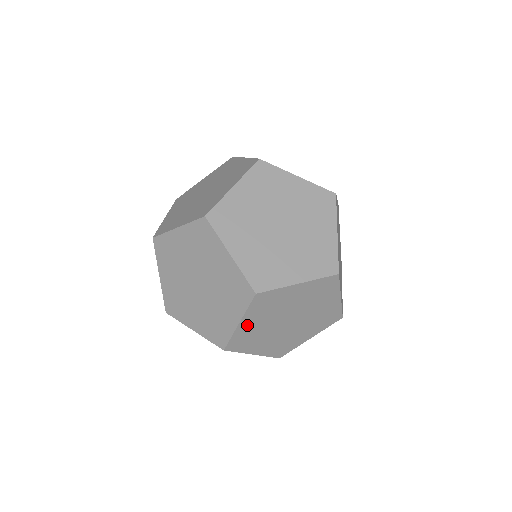
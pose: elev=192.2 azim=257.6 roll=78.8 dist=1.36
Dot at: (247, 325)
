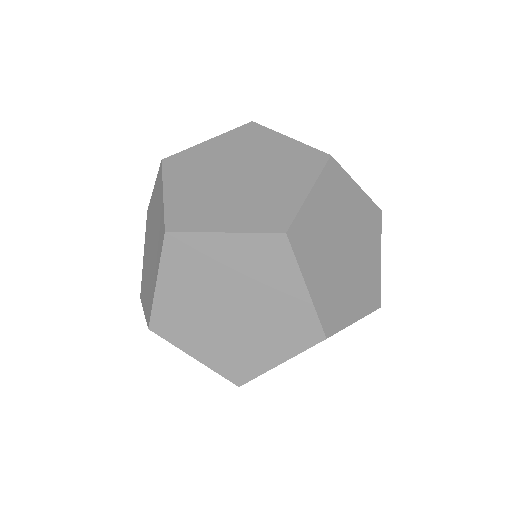
Dot at: occluded
